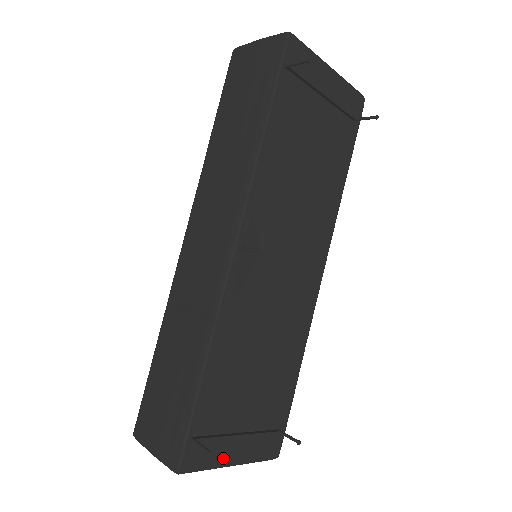
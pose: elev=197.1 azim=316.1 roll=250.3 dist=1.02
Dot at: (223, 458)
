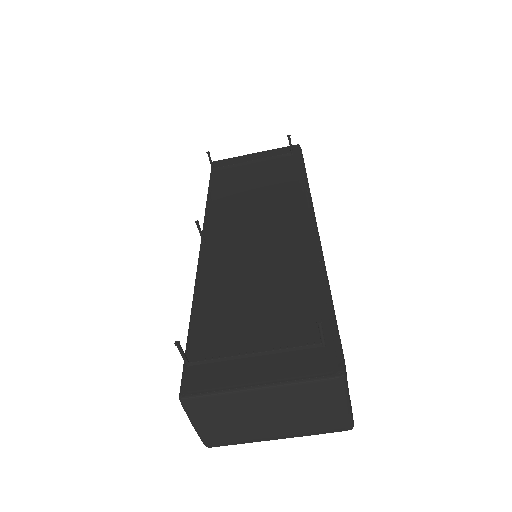
Dot at: (240, 380)
